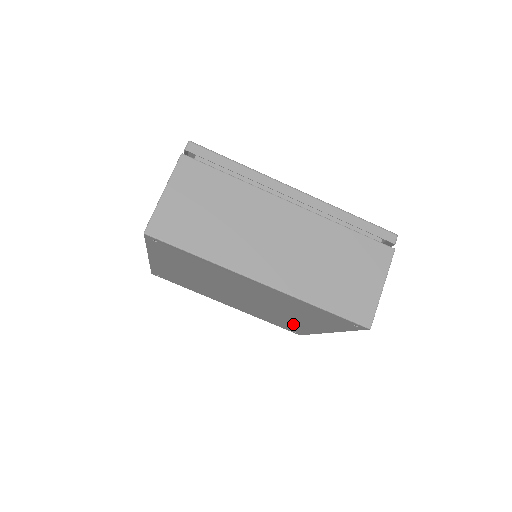
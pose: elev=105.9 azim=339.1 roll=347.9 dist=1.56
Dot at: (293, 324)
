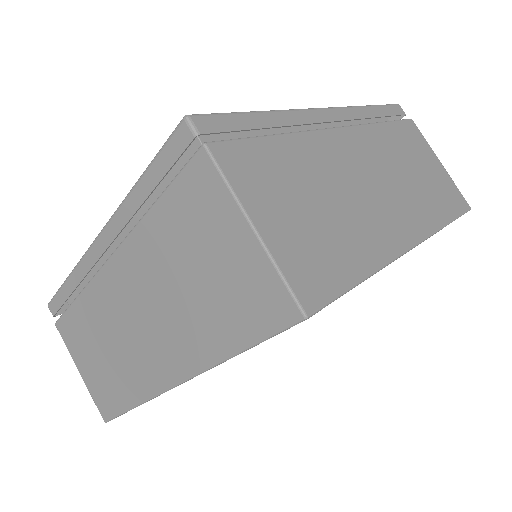
Dot at: occluded
